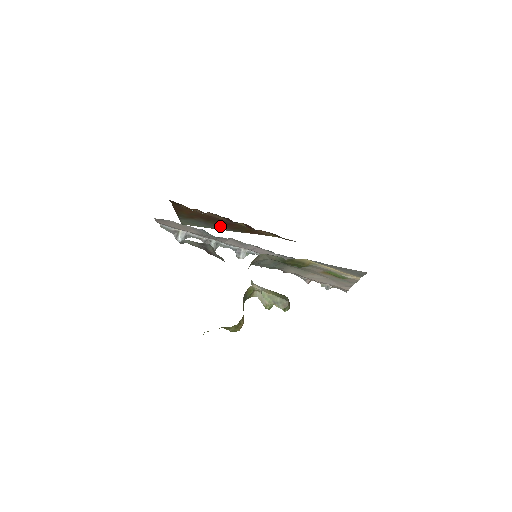
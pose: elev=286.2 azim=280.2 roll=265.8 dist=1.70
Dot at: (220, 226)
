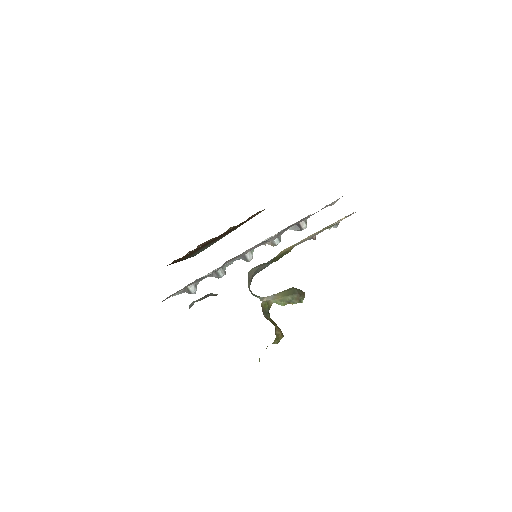
Dot at: (219, 238)
